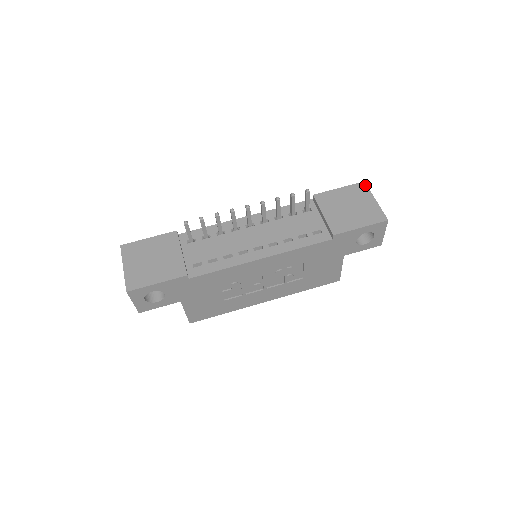
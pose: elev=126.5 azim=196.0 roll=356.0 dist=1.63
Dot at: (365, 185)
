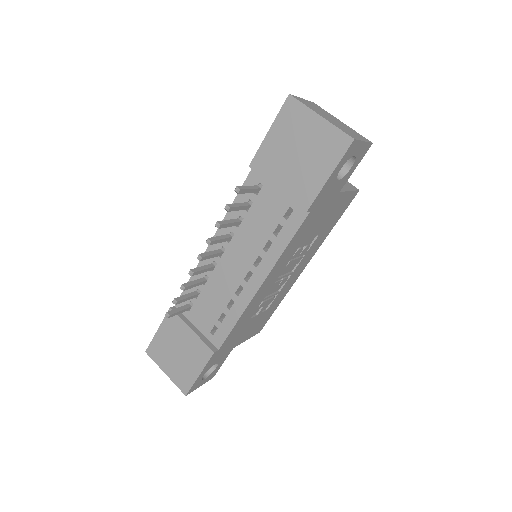
Dot at: (293, 100)
